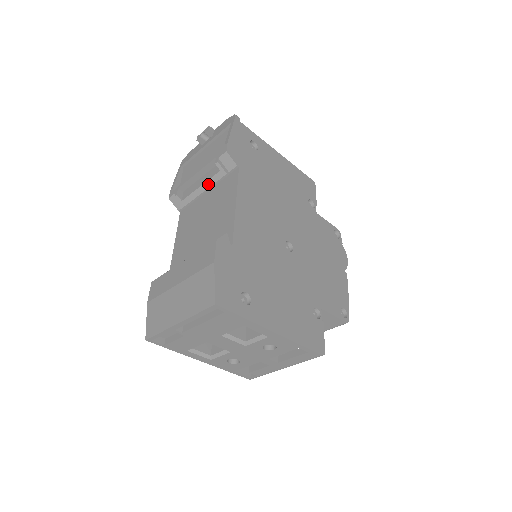
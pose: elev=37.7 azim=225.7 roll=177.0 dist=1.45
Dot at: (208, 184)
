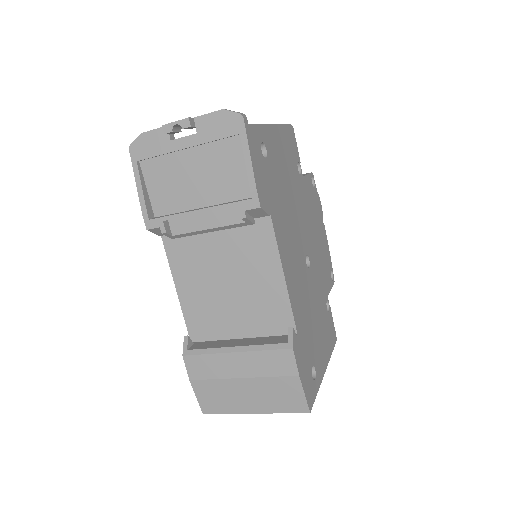
Dot at: (221, 228)
